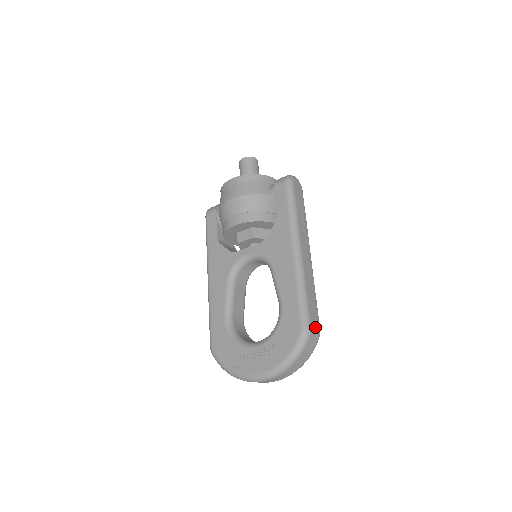
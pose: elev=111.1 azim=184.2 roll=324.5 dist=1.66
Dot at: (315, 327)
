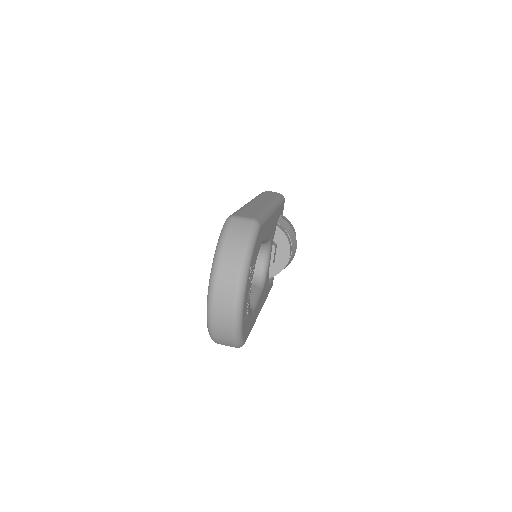
Dot at: (244, 217)
